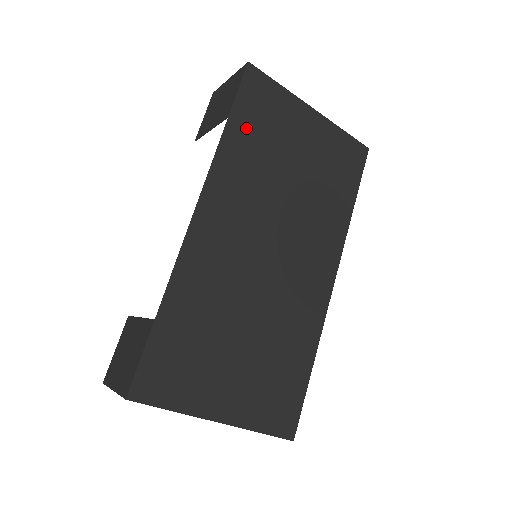
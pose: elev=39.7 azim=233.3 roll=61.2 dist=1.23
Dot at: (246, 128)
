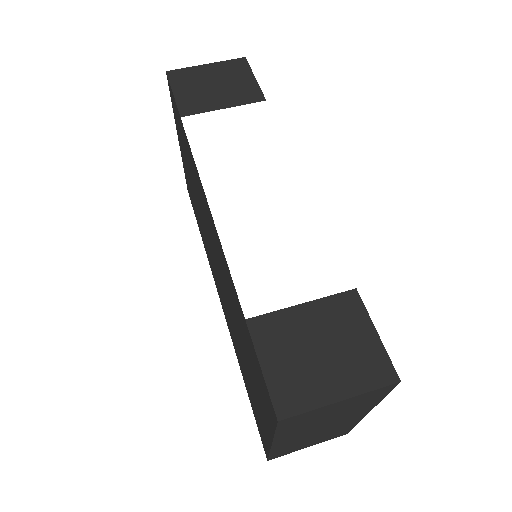
Dot at: occluded
